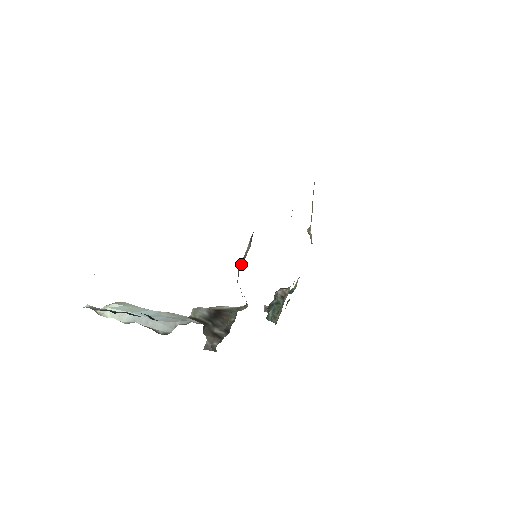
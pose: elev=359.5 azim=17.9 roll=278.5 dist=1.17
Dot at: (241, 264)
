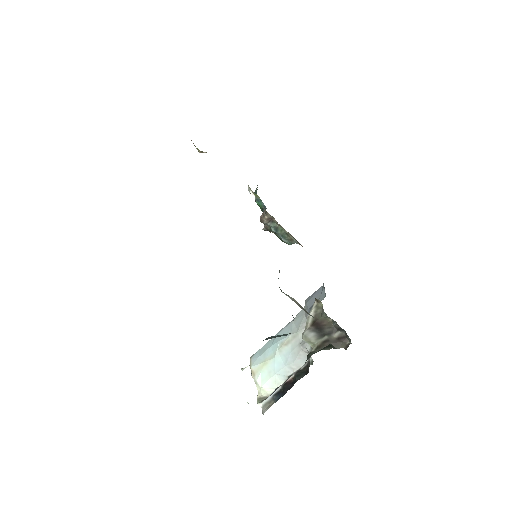
Dot at: (306, 312)
